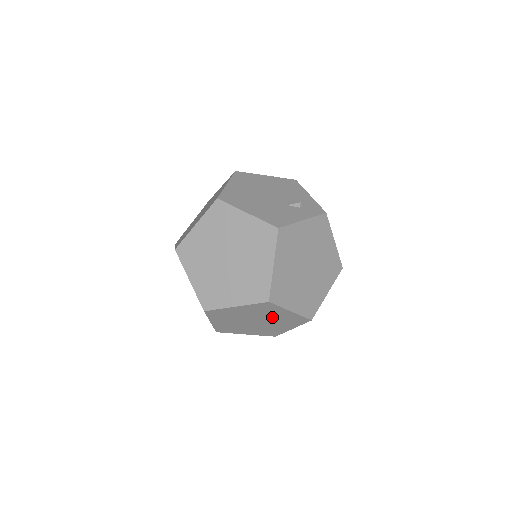
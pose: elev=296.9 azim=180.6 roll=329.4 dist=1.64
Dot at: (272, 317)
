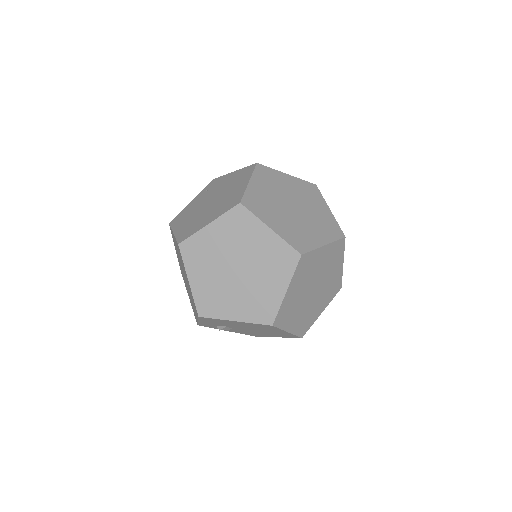
Dot at: (253, 252)
